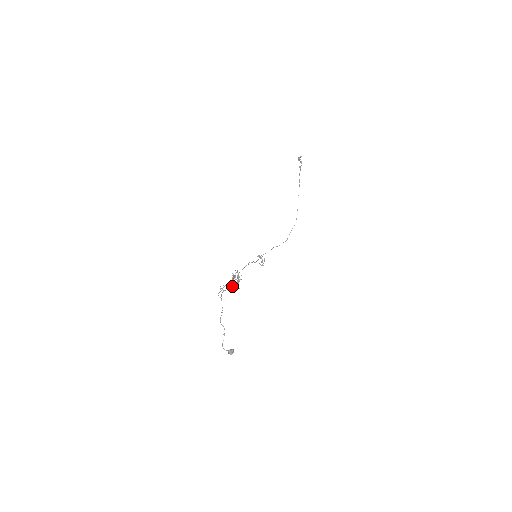
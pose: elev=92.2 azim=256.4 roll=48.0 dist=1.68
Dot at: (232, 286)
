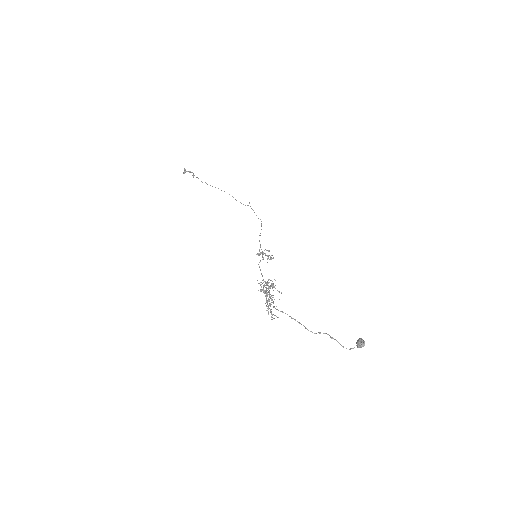
Dot at: (273, 297)
